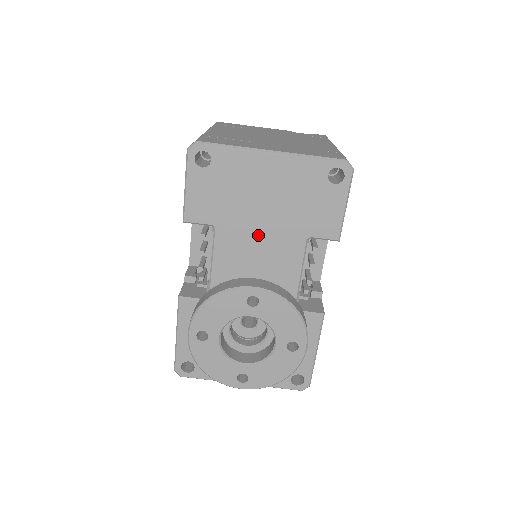
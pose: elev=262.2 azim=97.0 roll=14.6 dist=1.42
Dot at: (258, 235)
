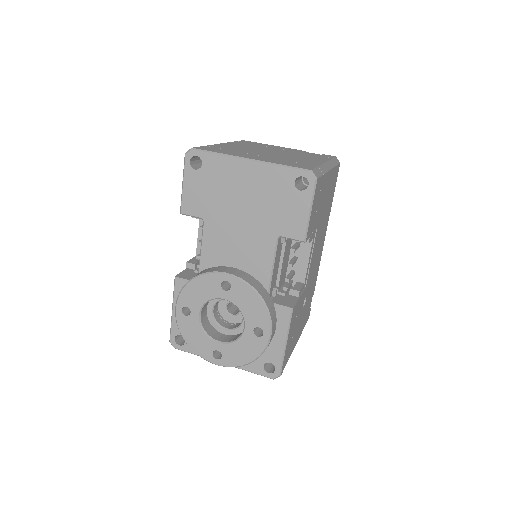
Dot at: (237, 230)
